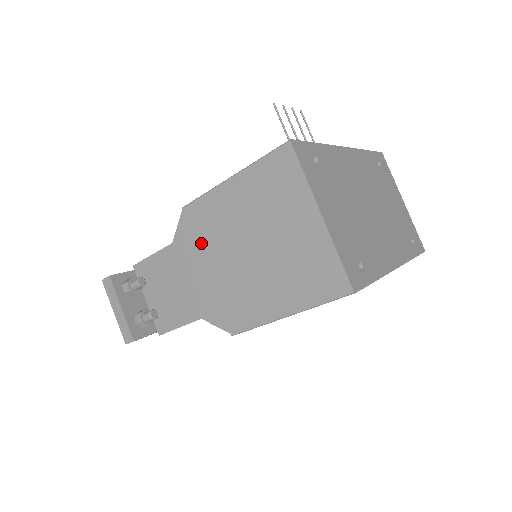
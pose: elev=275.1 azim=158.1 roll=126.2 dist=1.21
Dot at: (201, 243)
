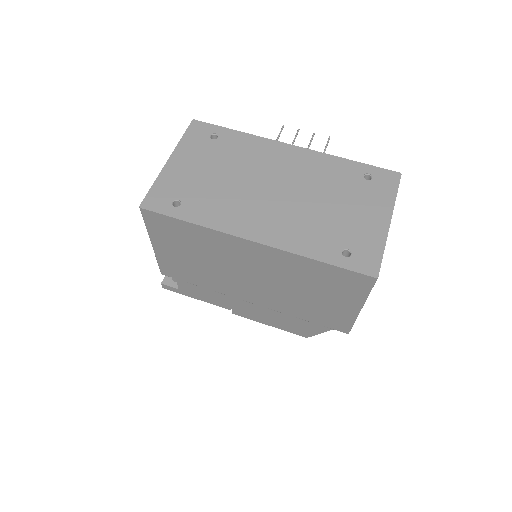
Dot at: occluded
